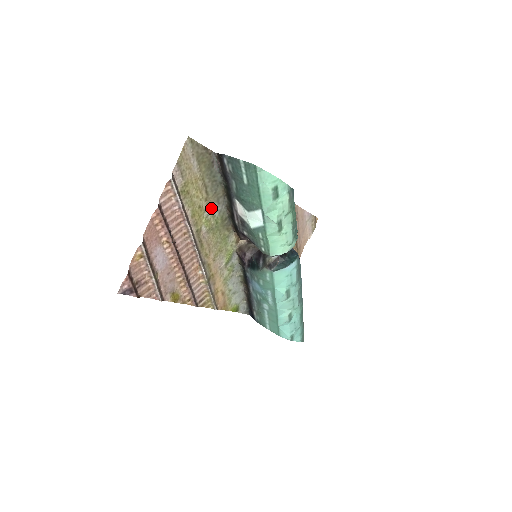
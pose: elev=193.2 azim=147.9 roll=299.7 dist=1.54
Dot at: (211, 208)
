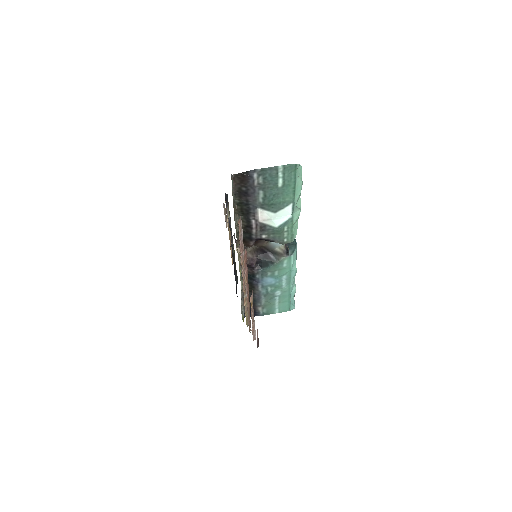
Dot at: occluded
